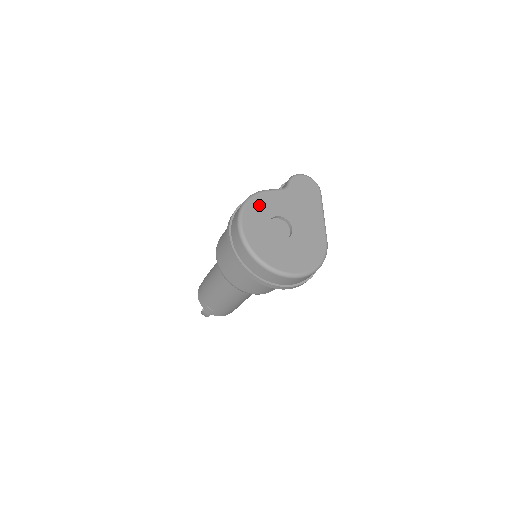
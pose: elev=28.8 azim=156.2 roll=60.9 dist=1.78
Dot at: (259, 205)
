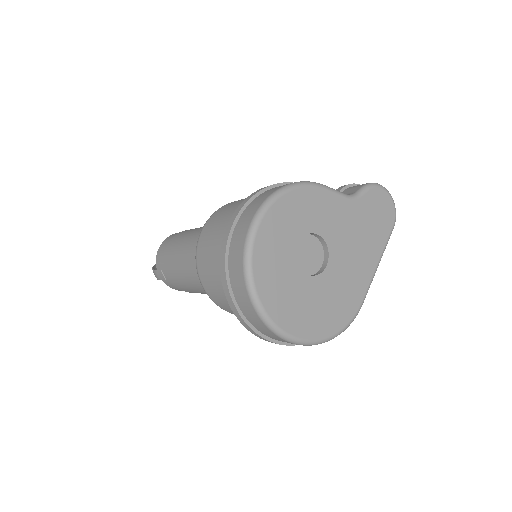
Dot at: (301, 204)
